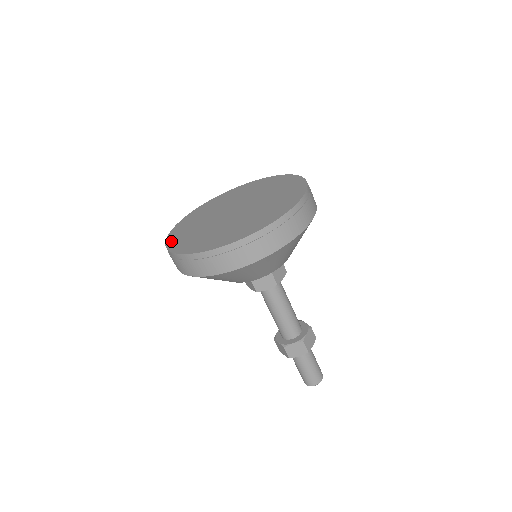
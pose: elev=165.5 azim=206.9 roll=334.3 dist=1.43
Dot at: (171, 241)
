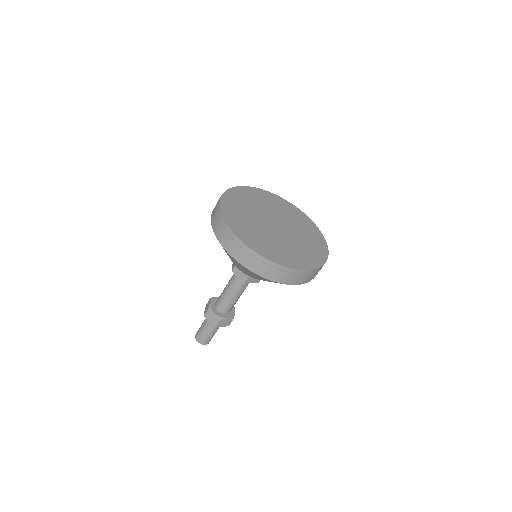
Dot at: (229, 194)
